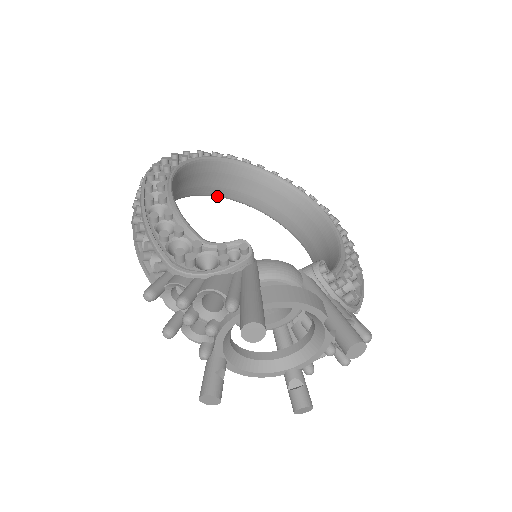
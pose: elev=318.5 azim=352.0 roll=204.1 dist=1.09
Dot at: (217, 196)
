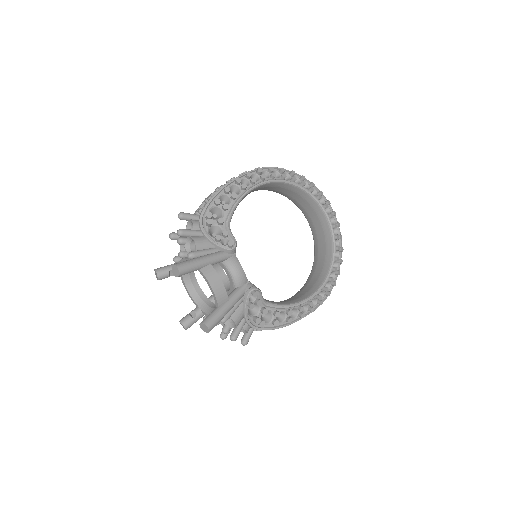
Dot at: (303, 212)
